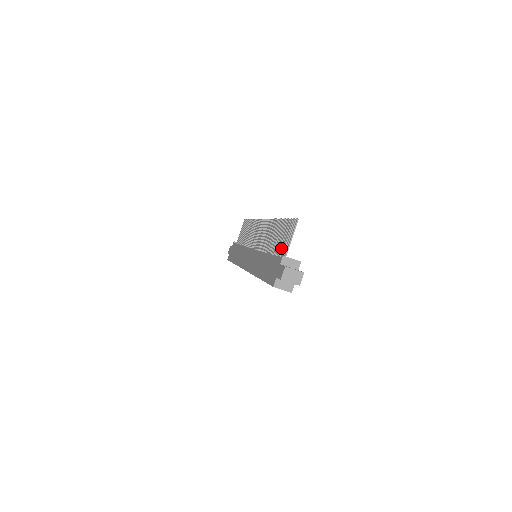
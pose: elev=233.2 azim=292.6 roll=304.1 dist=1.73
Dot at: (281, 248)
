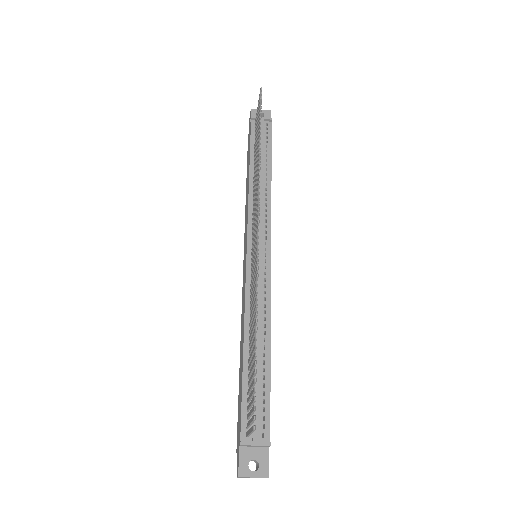
Dot at: (248, 400)
